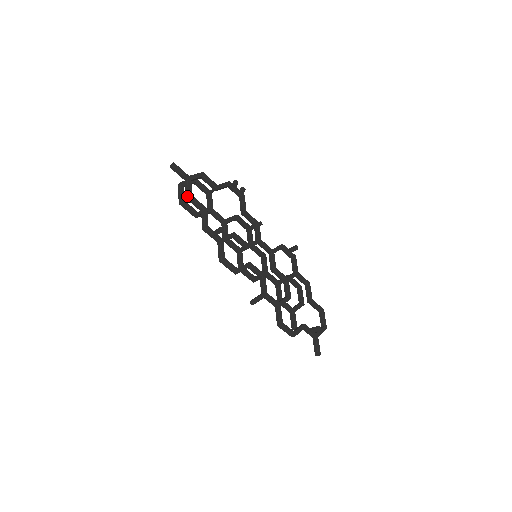
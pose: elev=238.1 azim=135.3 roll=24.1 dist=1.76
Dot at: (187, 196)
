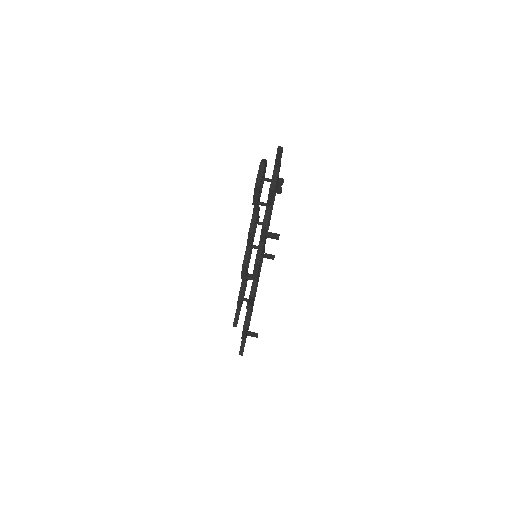
Dot at: (273, 188)
